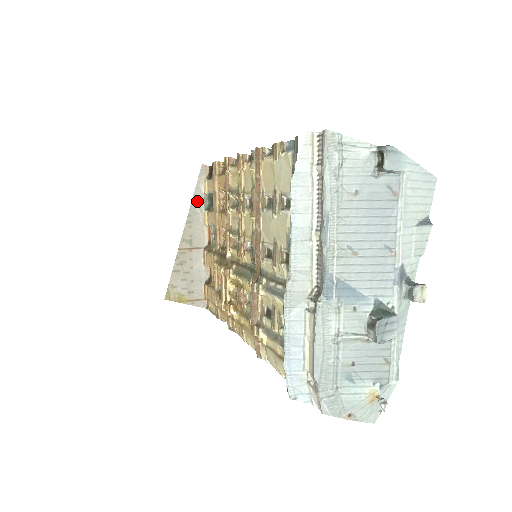
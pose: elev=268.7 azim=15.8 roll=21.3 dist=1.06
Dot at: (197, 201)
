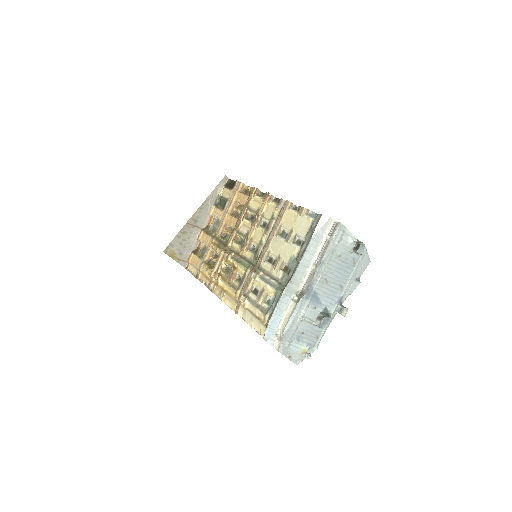
Dot at: (212, 197)
